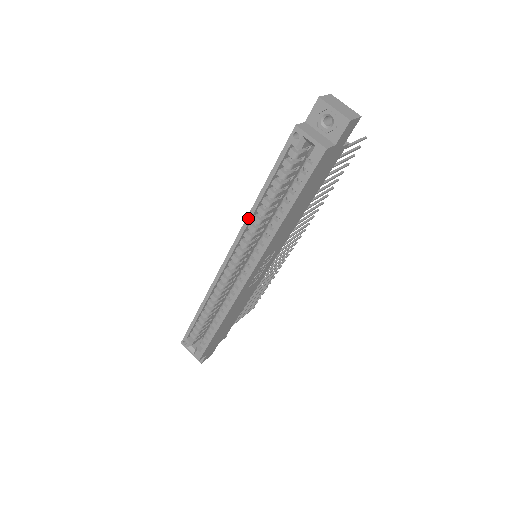
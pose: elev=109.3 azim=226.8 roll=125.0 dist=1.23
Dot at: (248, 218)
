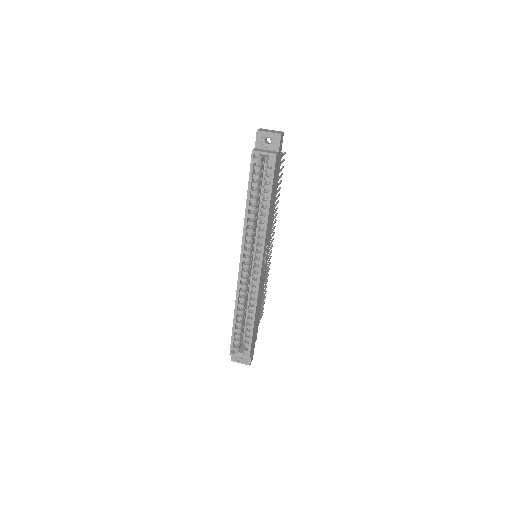
Dot at: (245, 224)
